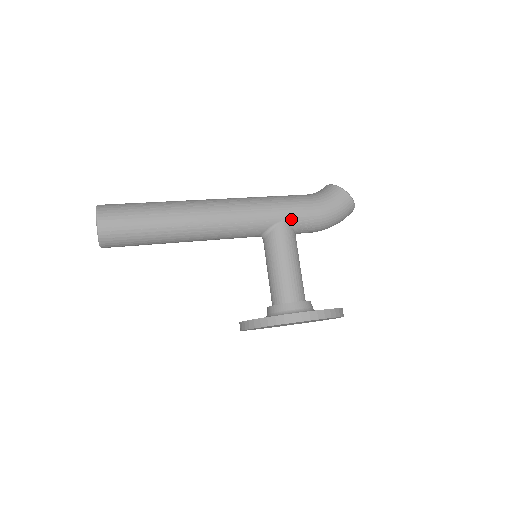
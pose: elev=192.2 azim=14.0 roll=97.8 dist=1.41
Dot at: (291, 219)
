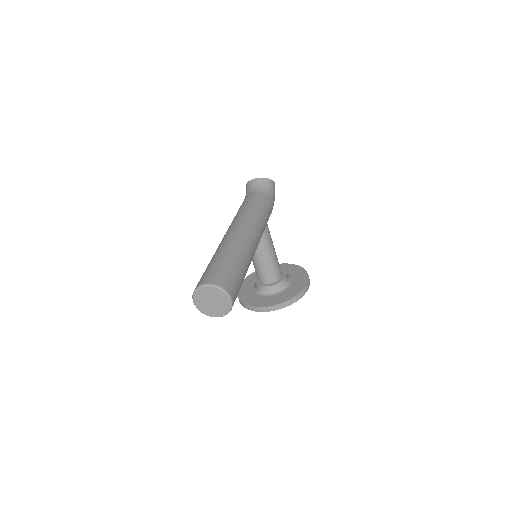
Dot at: (268, 219)
